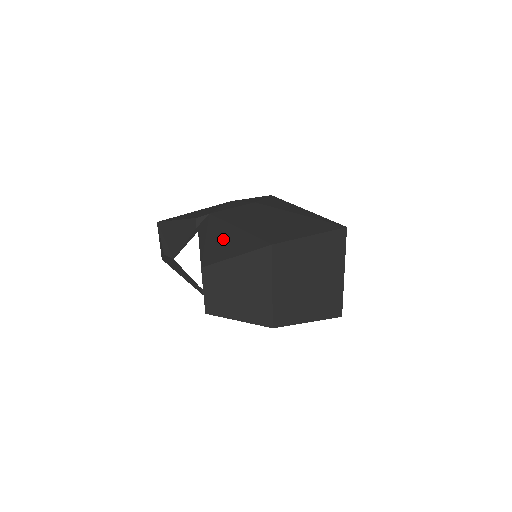
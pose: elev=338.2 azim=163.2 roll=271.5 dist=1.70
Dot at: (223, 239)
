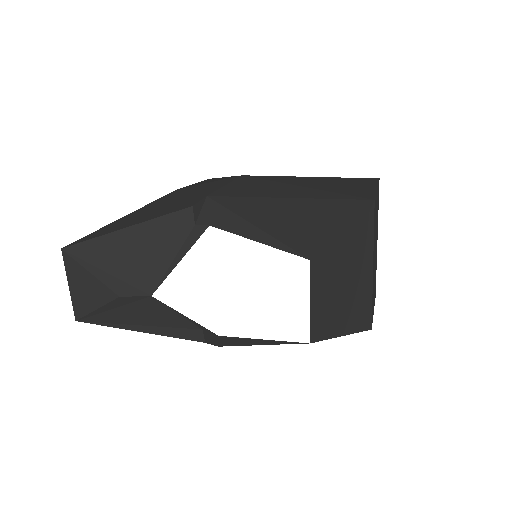
Dot at: (288, 216)
